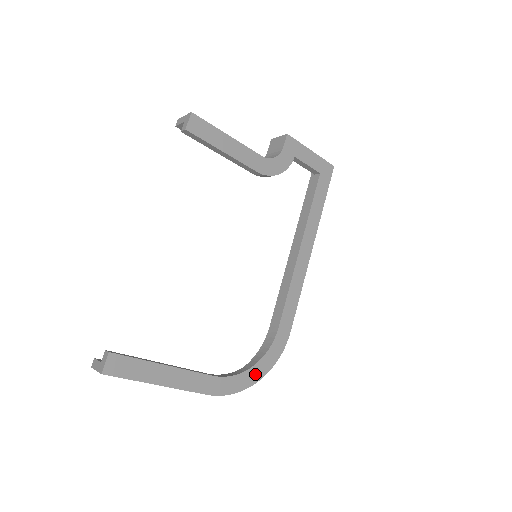
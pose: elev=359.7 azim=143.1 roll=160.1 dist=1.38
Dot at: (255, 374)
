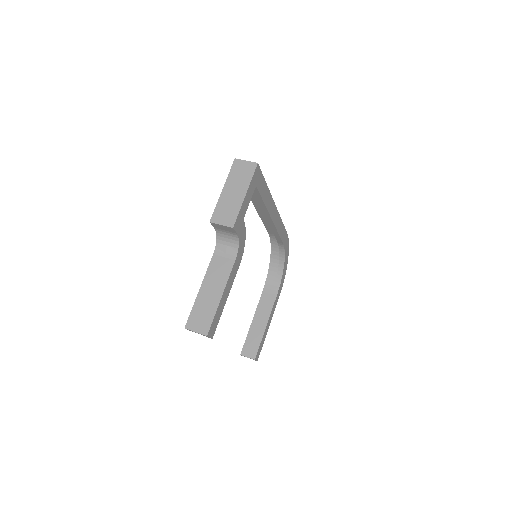
Dot at: (286, 264)
